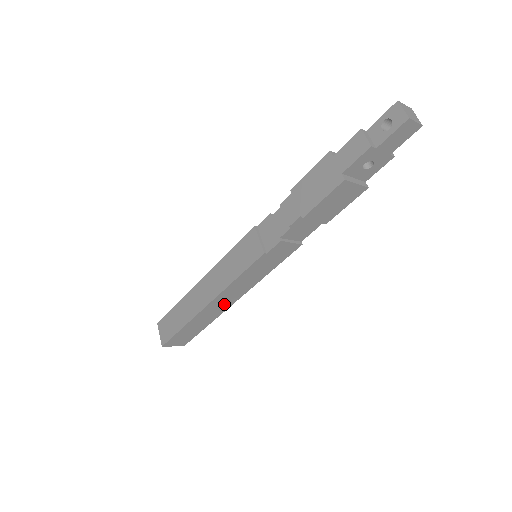
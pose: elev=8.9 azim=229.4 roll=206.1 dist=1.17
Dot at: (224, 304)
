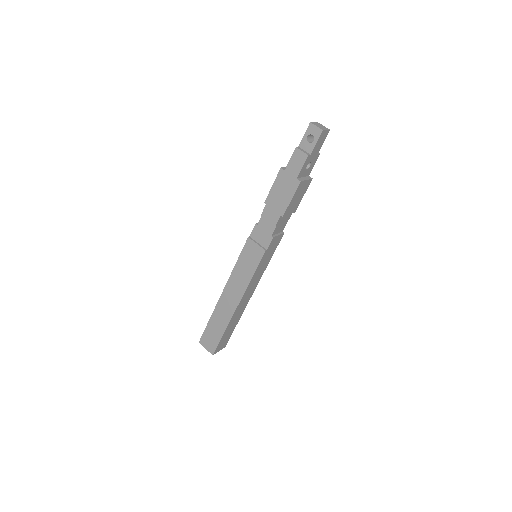
Dot at: (246, 300)
